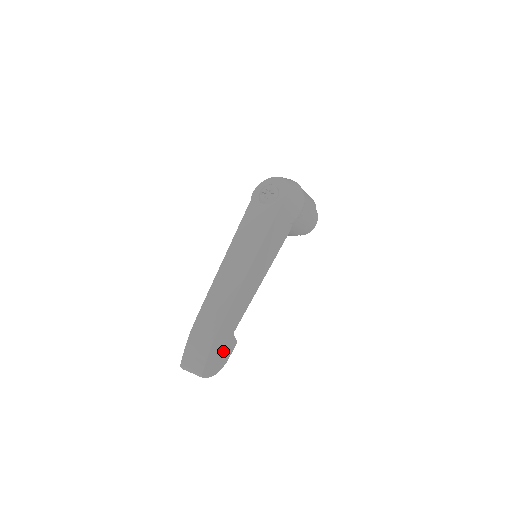
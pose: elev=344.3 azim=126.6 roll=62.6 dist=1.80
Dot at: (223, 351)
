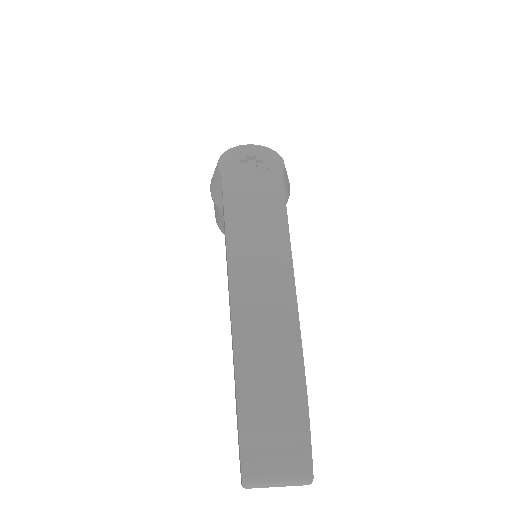
Dot at: occluded
